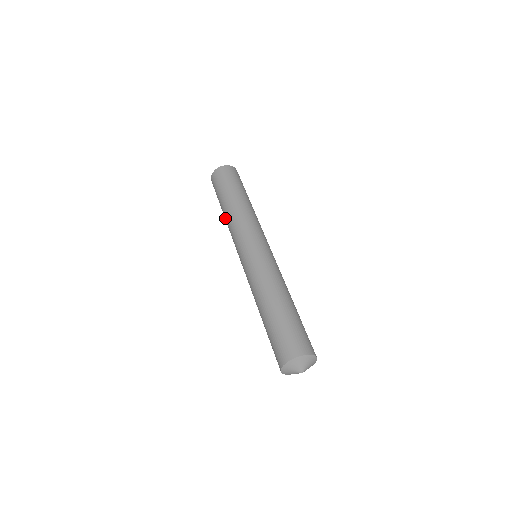
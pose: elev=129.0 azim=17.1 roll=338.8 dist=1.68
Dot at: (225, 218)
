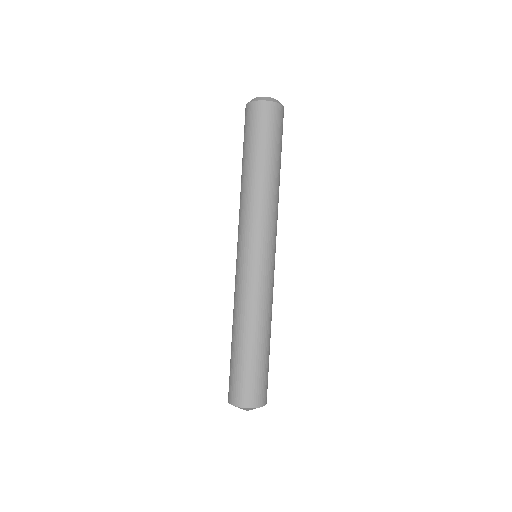
Dot at: occluded
